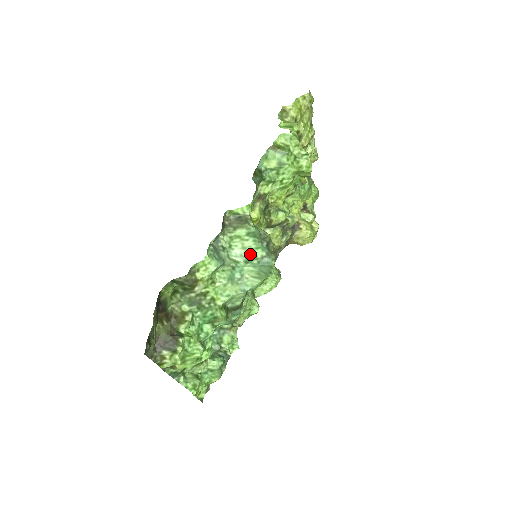
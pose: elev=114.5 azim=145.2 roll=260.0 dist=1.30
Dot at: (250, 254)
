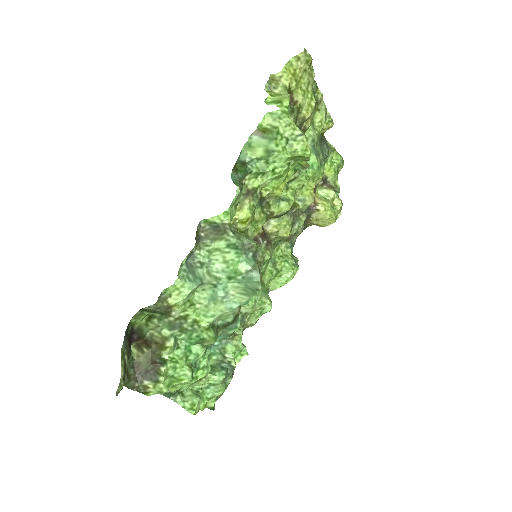
Dot at: (233, 269)
